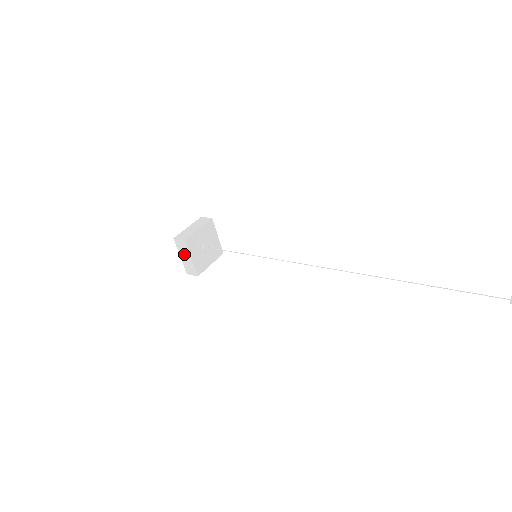
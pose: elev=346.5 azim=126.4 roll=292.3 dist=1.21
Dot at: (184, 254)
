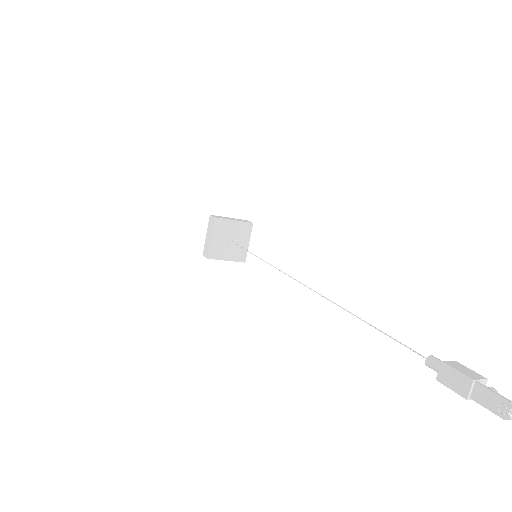
Dot at: (209, 232)
